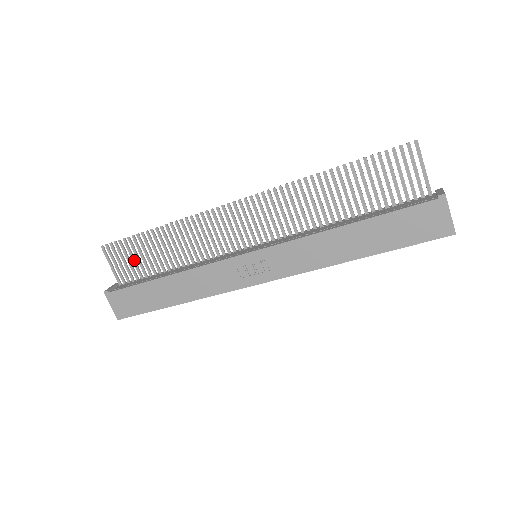
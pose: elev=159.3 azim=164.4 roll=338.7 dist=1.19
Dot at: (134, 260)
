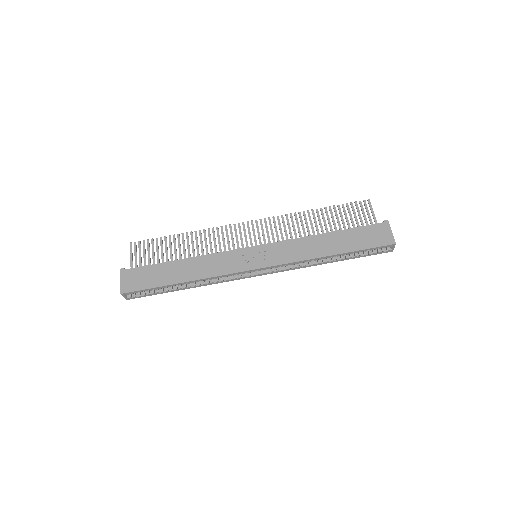
Dot at: (154, 255)
